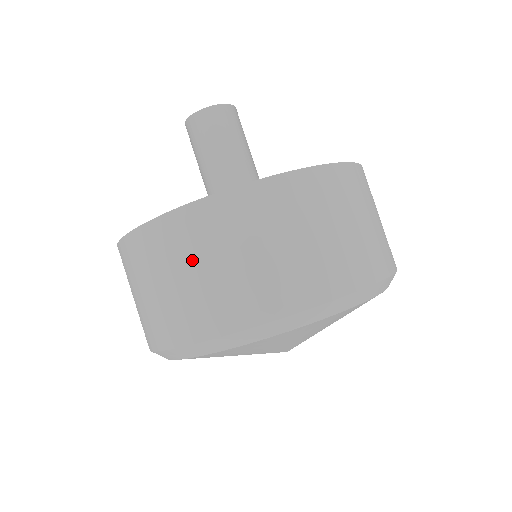
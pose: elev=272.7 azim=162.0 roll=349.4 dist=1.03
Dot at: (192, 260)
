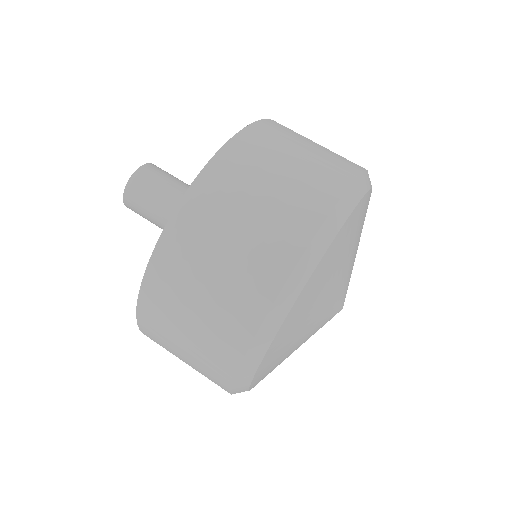
Dot at: (180, 317)
